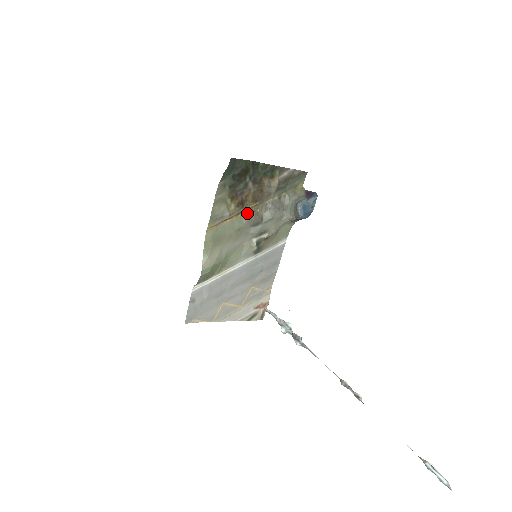
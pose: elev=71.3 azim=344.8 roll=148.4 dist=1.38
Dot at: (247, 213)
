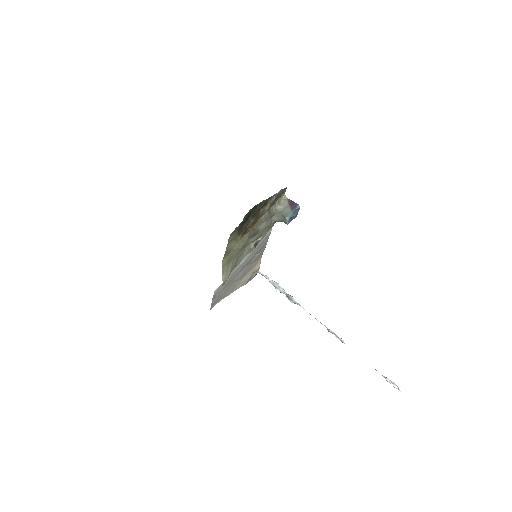
Dot at: (248, 233)
